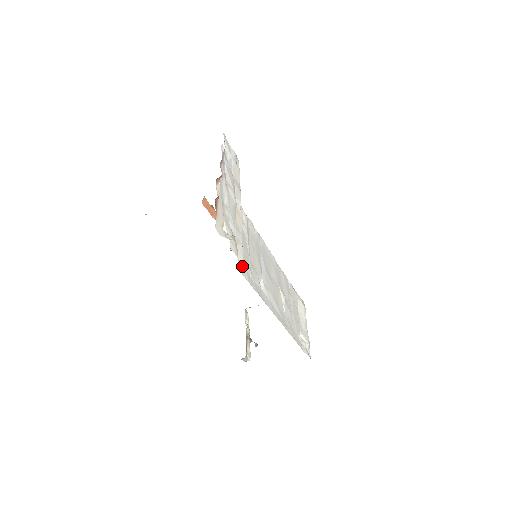
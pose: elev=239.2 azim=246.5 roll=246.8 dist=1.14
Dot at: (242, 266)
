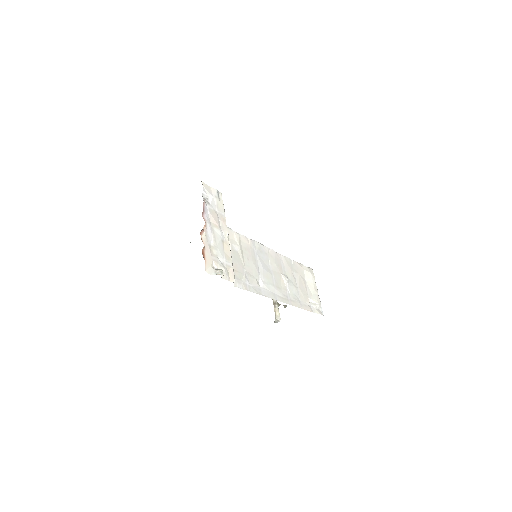
Dot at: (238, 281)
